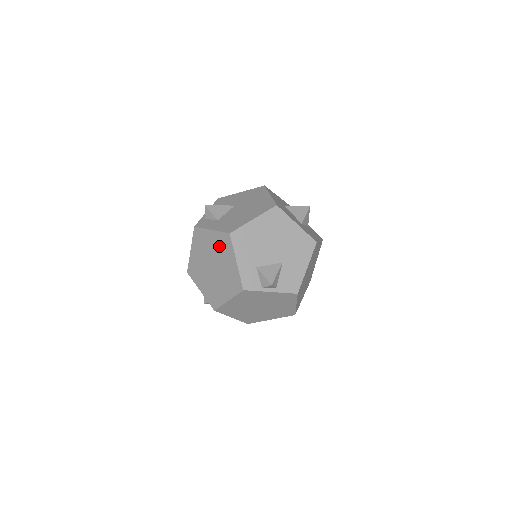
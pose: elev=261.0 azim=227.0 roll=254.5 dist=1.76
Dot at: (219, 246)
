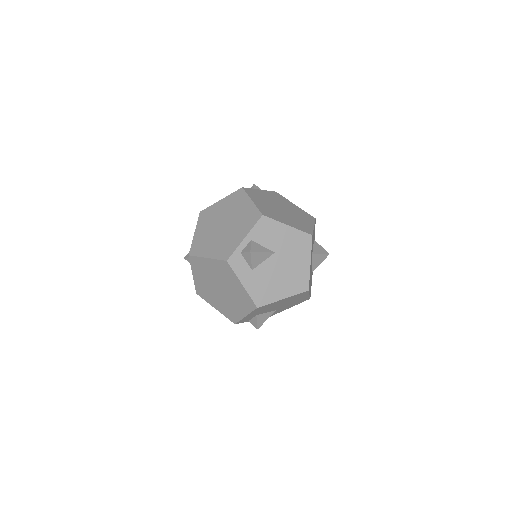
Dot at: (239, 296)
